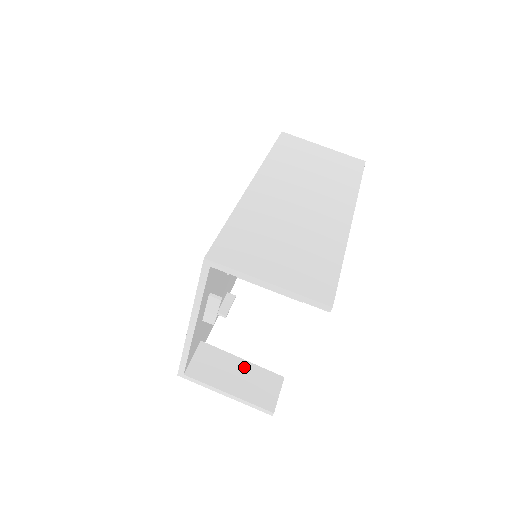
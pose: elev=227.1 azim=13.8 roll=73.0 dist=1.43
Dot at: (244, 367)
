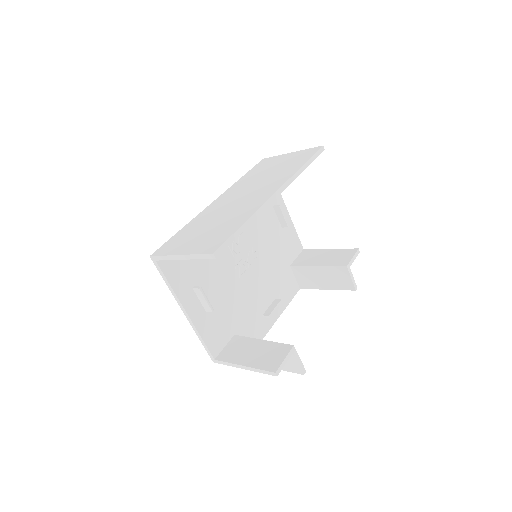
Dot at: (262, 345)
